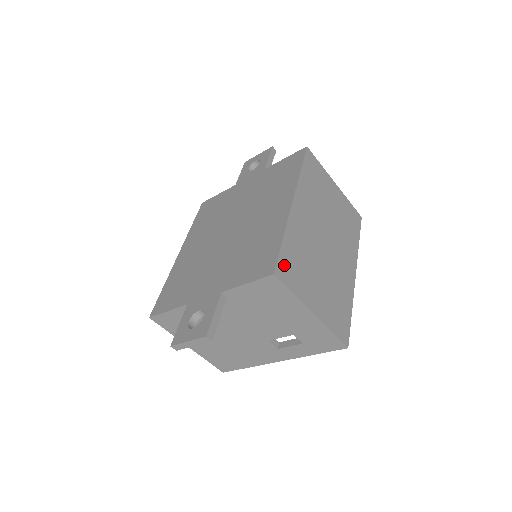
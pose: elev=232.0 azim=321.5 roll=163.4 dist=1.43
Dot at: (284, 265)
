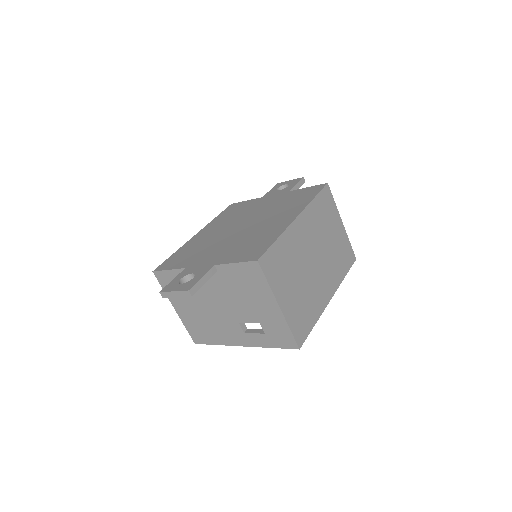
Dot at: (269, 259)
